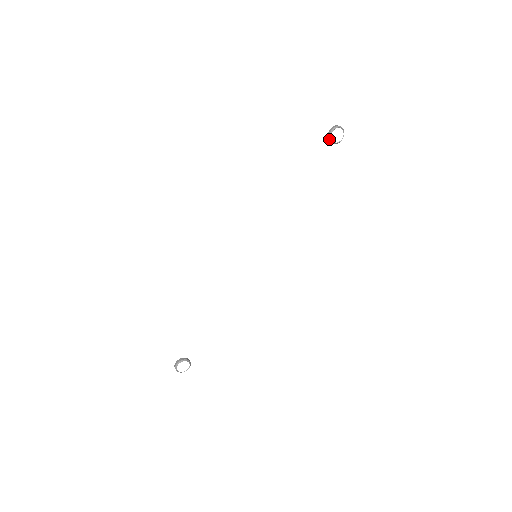
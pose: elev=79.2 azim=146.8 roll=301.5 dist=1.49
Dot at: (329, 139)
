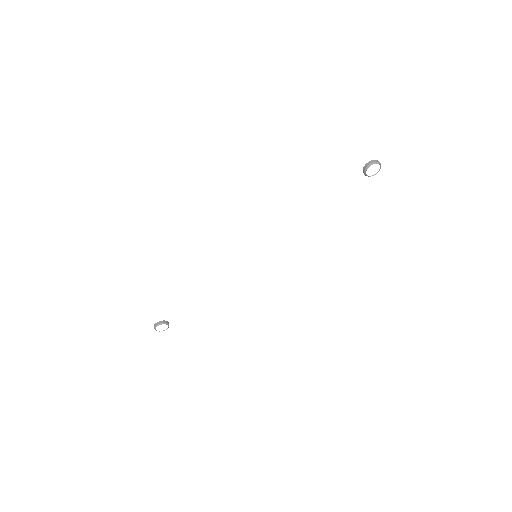
Dot at: (363, 171)
